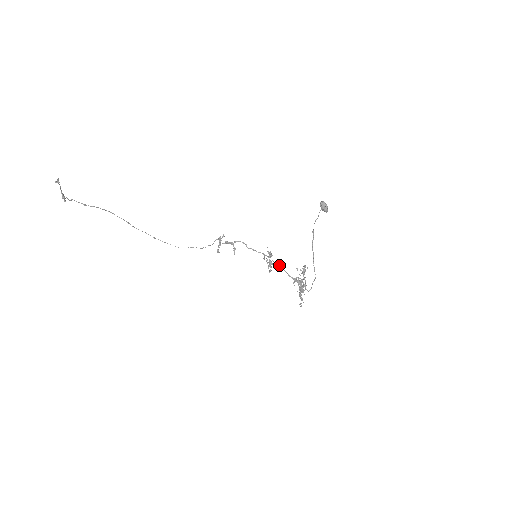
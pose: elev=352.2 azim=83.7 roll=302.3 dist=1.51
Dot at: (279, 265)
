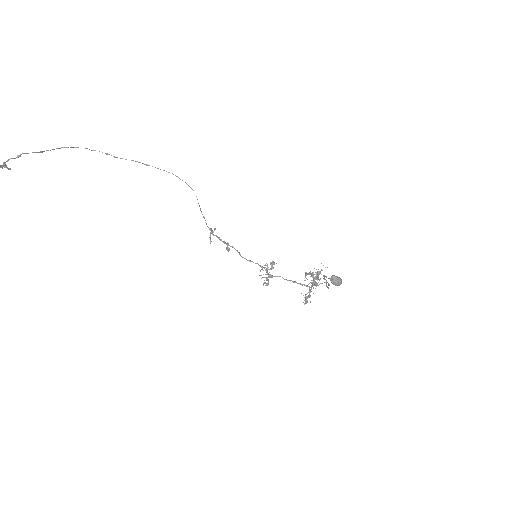
Dot at: occluded
